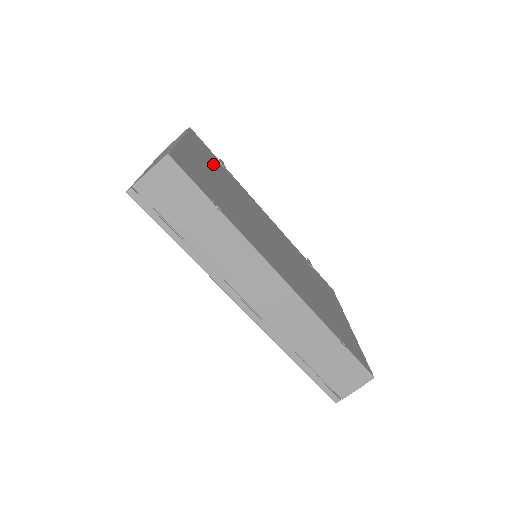
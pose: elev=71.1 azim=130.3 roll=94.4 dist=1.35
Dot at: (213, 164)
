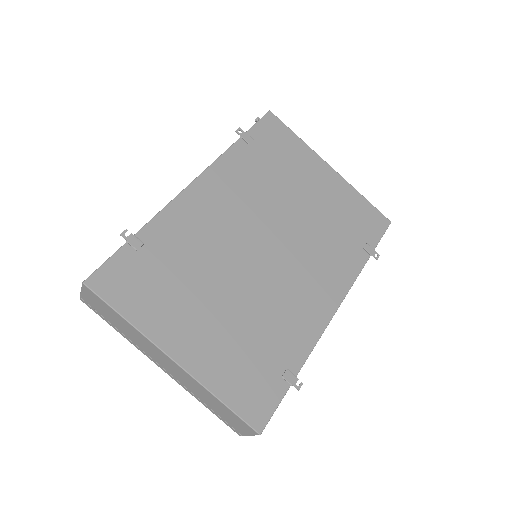
Dot at: (170, 291)
